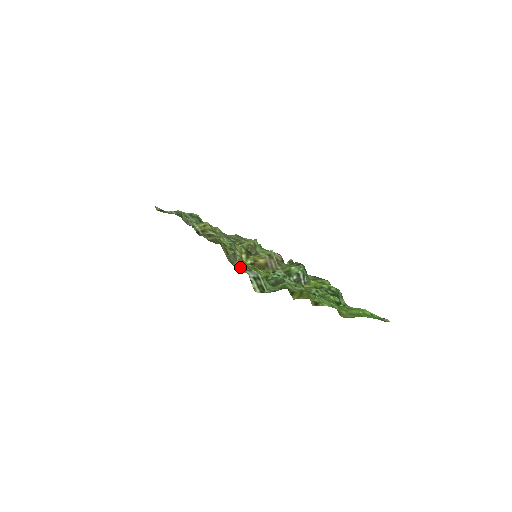
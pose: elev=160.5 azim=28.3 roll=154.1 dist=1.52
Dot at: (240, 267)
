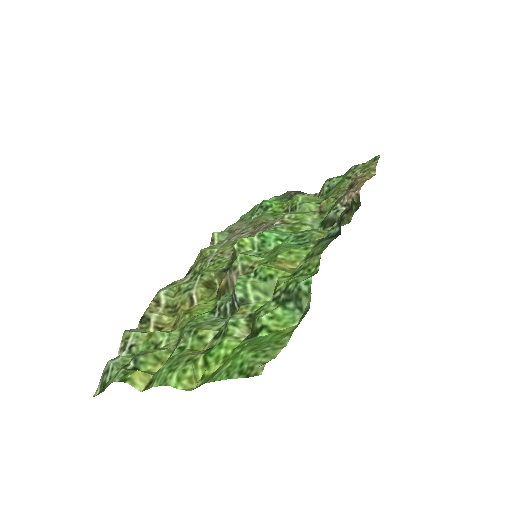
Dot at: (119, 352)
